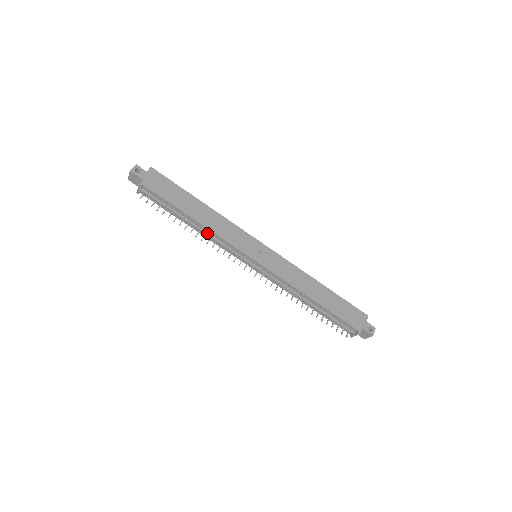
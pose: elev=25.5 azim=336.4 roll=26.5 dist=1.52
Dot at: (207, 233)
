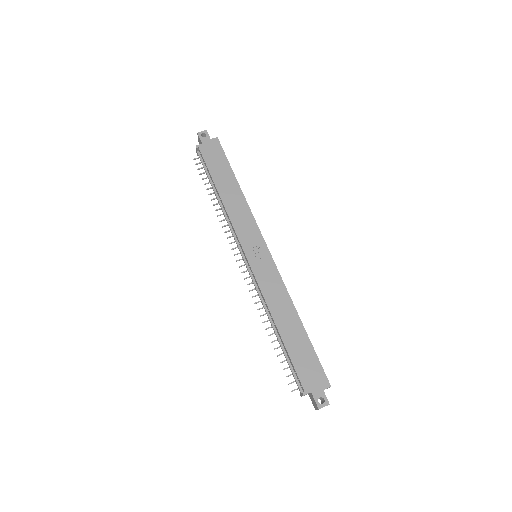
Dot at: (224, 212)
